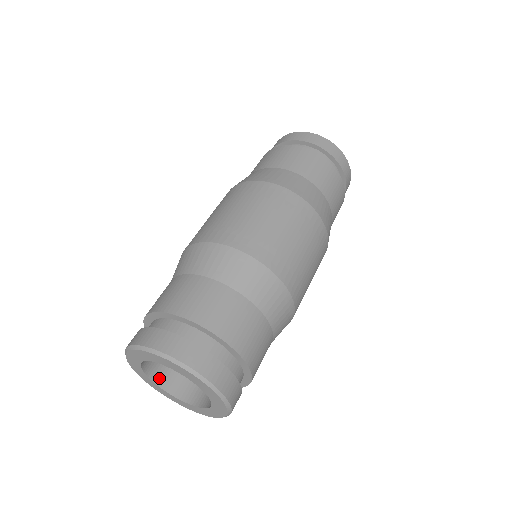
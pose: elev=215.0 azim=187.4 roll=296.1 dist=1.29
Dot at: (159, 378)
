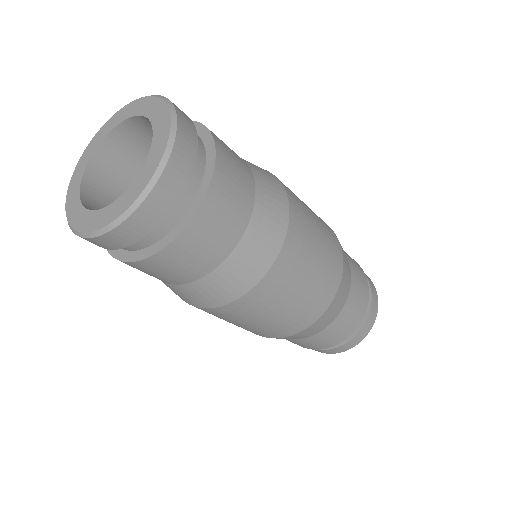
Dot at: (90, 181)
